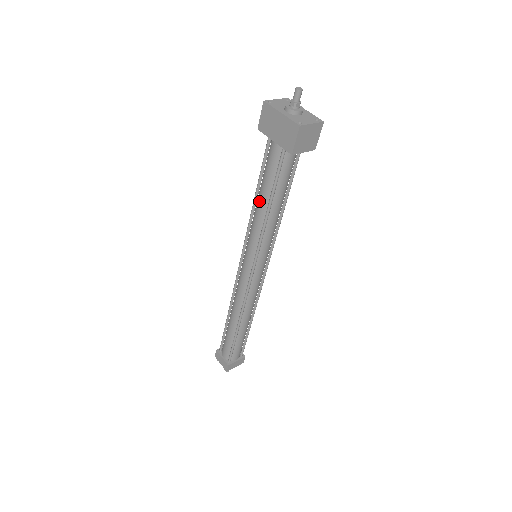
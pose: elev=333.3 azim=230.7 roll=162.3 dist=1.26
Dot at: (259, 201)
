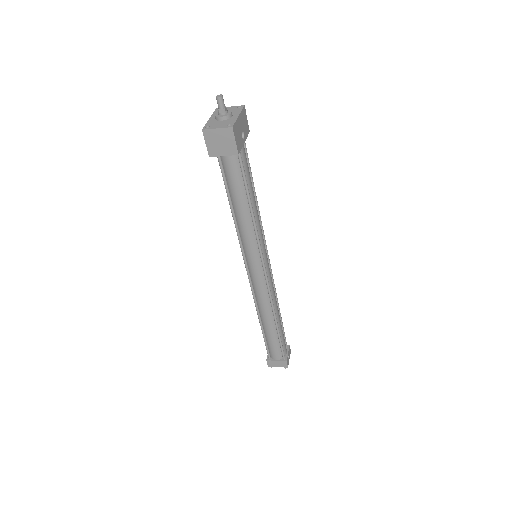
Dot at: occluded
